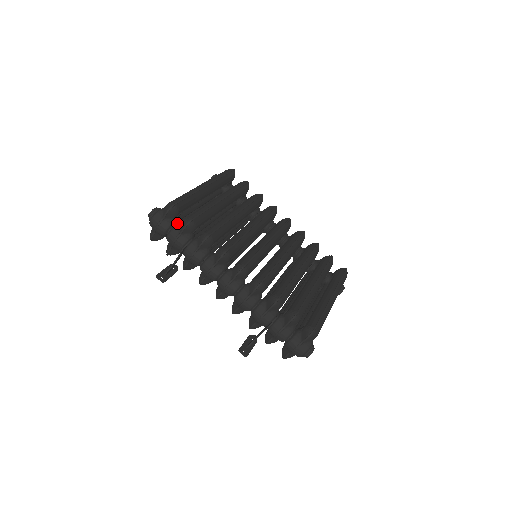
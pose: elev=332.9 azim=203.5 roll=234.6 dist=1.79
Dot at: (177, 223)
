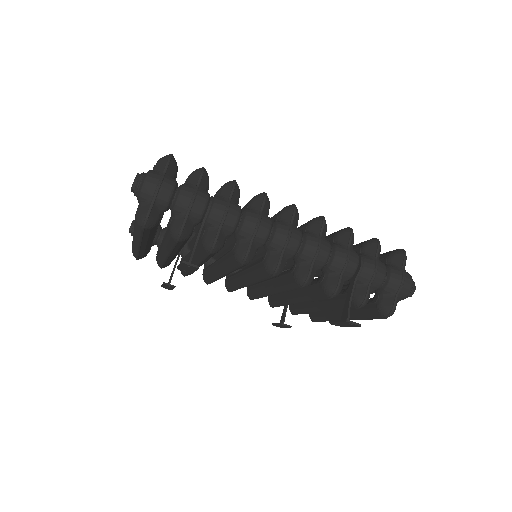
Dot at: occluded
